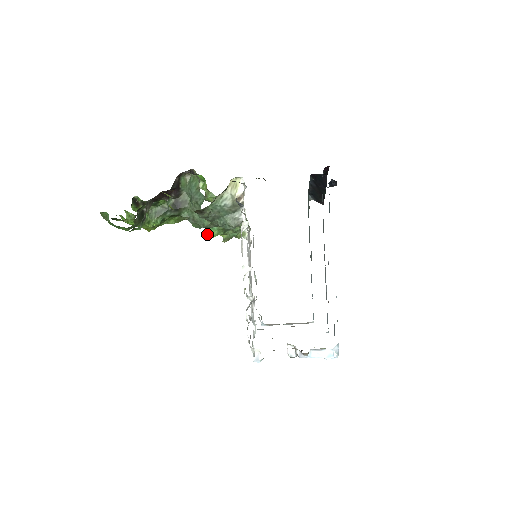
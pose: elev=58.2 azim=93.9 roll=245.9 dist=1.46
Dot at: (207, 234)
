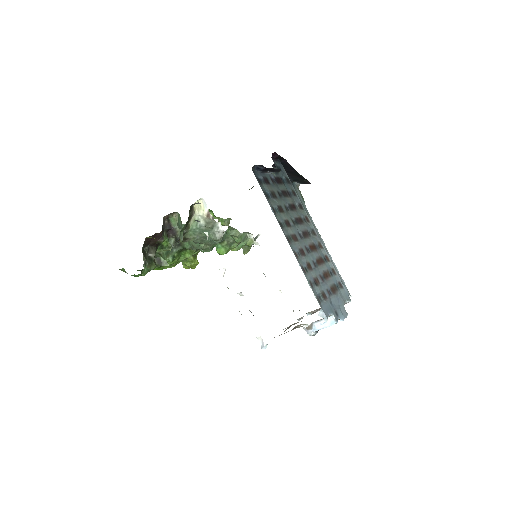
Dot at: occluded
